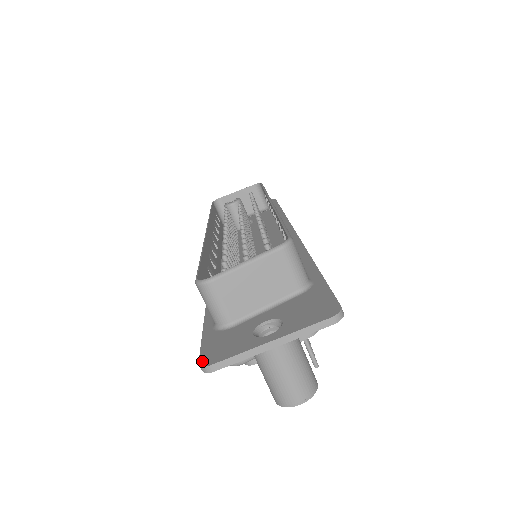
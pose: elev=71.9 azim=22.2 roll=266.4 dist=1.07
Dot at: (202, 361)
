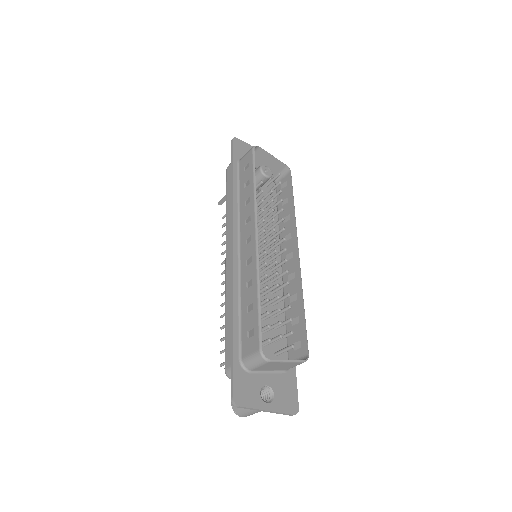
Dot at: (235, 398)
